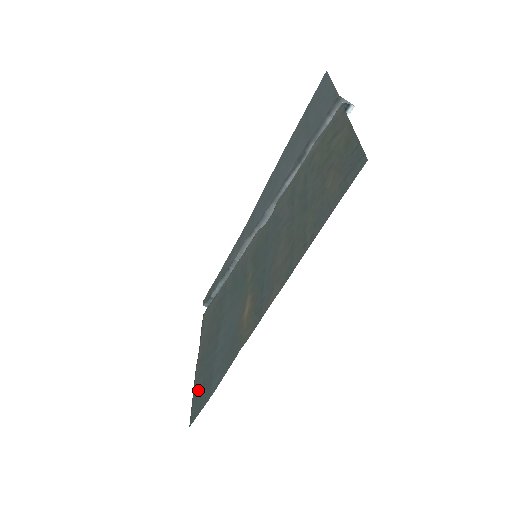
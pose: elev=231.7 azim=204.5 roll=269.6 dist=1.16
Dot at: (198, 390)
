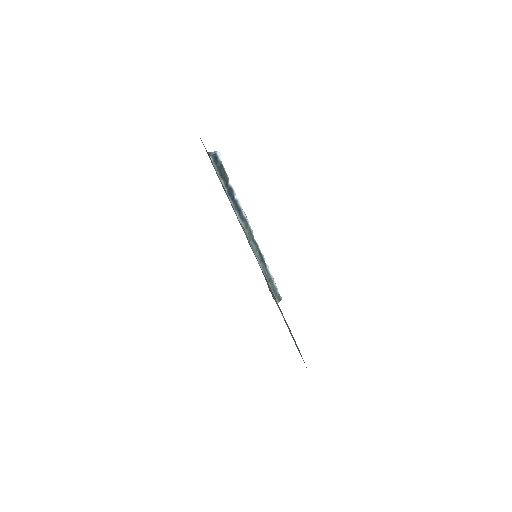
Dot at: occluded
